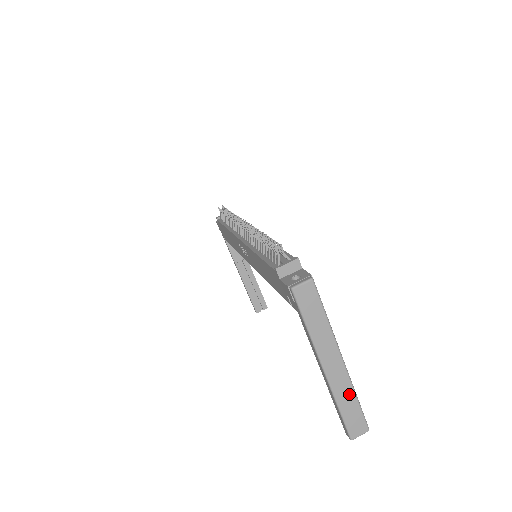
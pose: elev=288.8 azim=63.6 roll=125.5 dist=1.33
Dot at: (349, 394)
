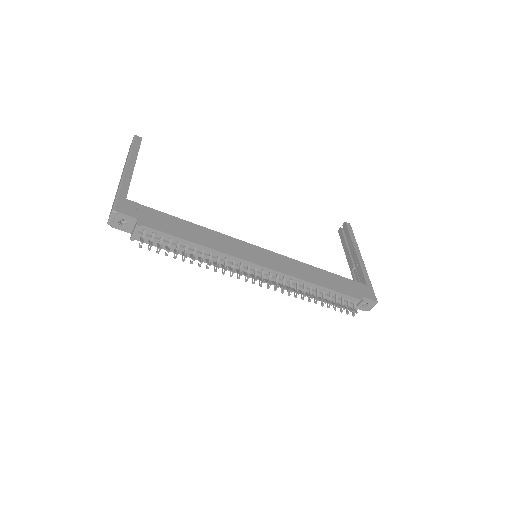
Dot at: occluded
